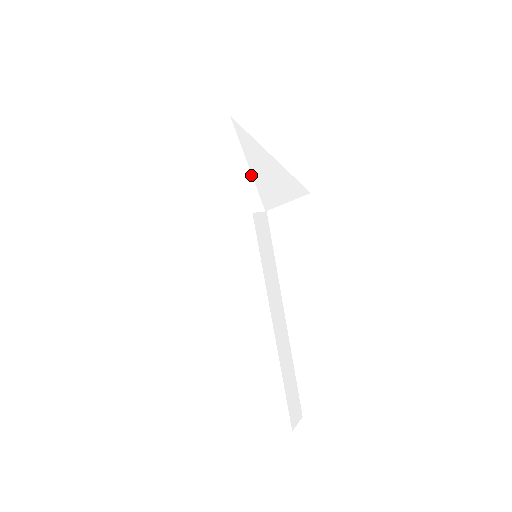
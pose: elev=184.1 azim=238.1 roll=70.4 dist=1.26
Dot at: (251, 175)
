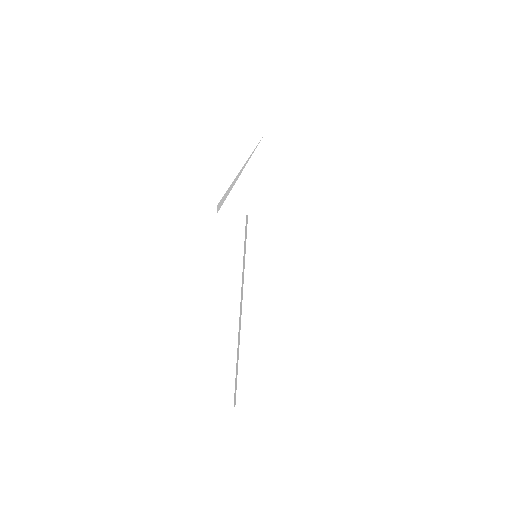
Dot at: (292, 188)
